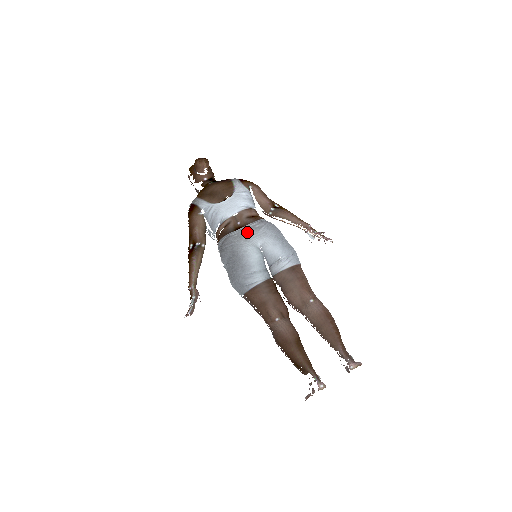
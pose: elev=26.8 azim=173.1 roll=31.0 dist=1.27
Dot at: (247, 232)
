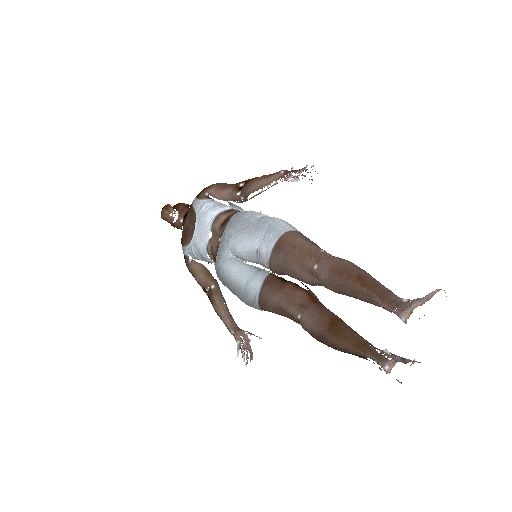
Dot at: (220, 247)
